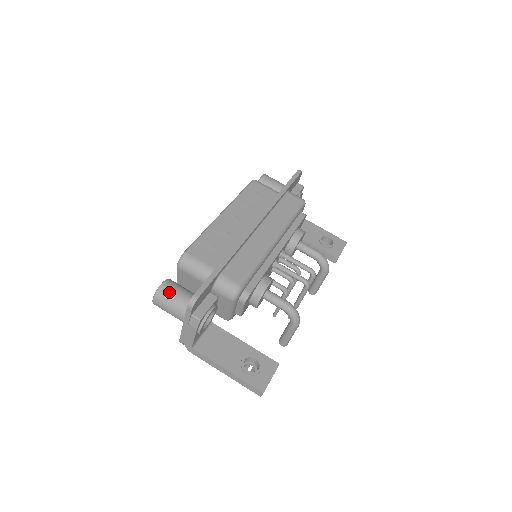
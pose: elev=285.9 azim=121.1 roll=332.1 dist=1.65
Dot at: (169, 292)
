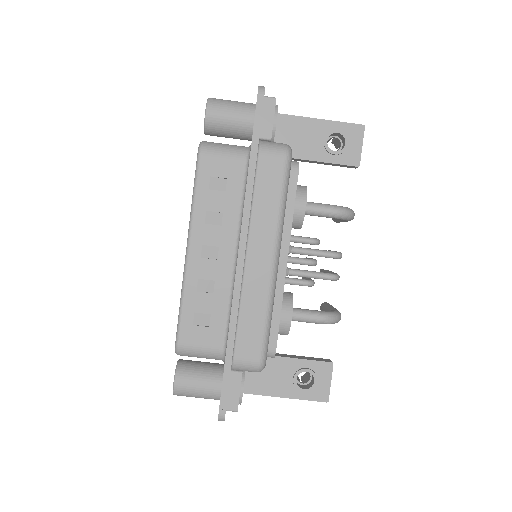
Dot at: (187, 390)
